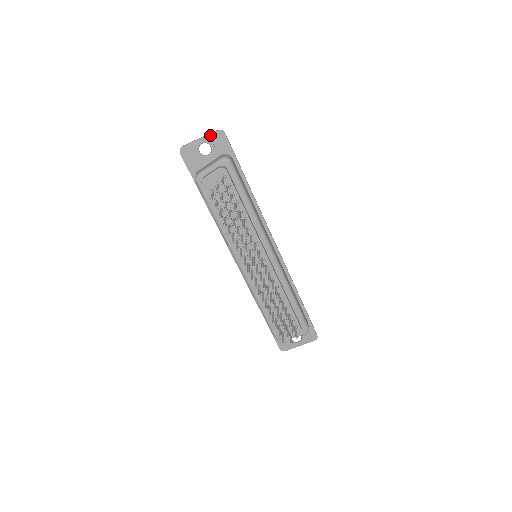
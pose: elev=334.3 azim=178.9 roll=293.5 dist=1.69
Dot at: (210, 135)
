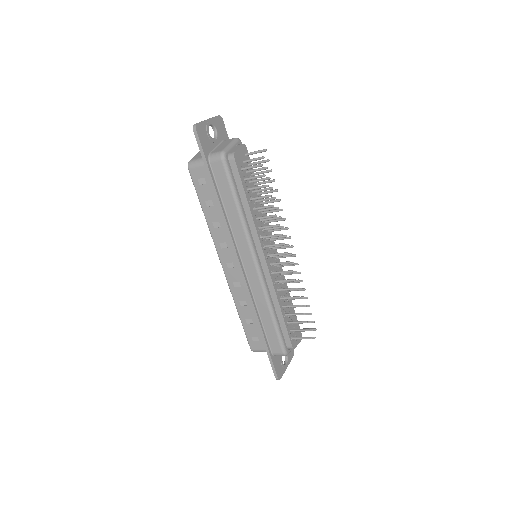
Dot at: (214, 118)
